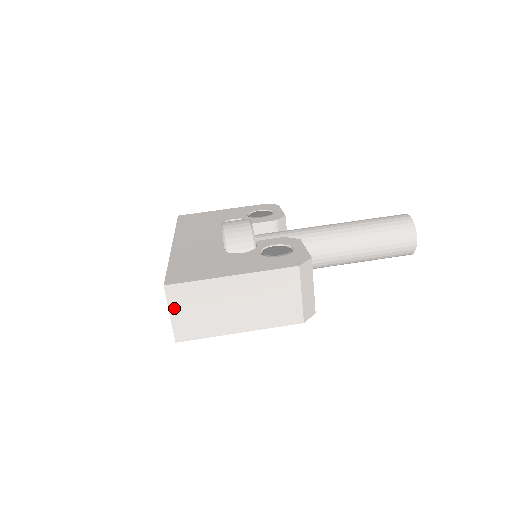
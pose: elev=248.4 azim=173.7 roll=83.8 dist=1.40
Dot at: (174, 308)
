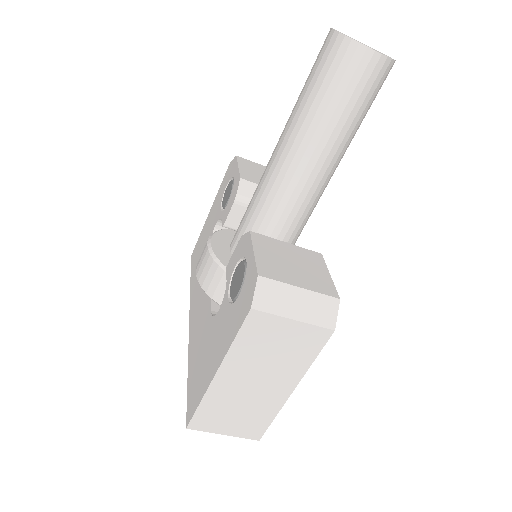
Dot at: (218, 429)
